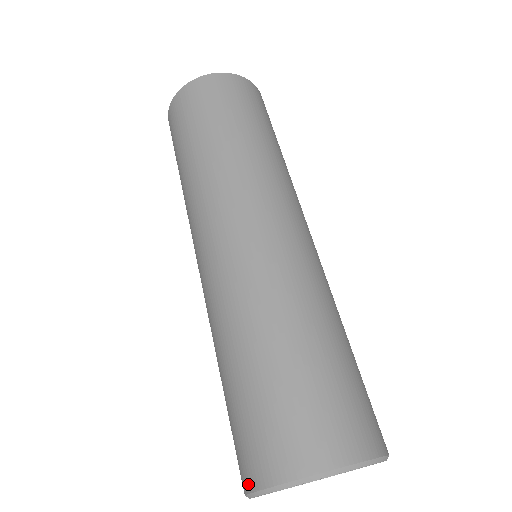
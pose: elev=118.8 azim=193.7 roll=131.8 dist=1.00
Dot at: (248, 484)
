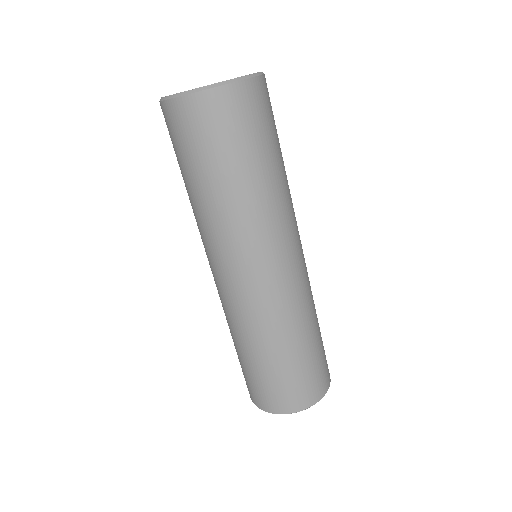
Dot at: (284, 411)
